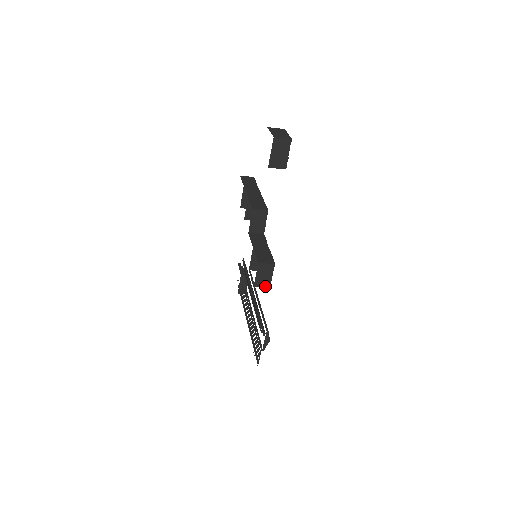
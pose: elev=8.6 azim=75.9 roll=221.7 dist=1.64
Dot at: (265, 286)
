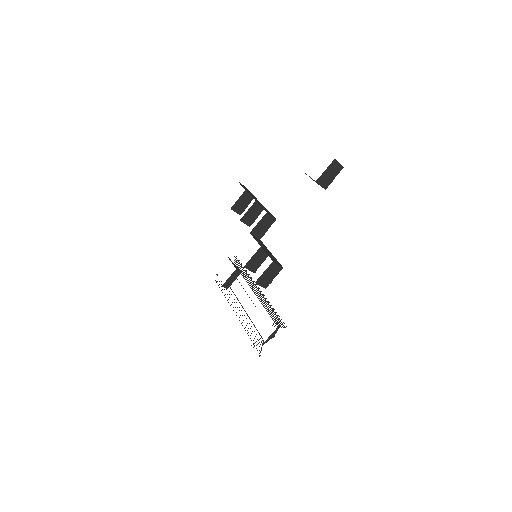
Dot at: (263, 286)
